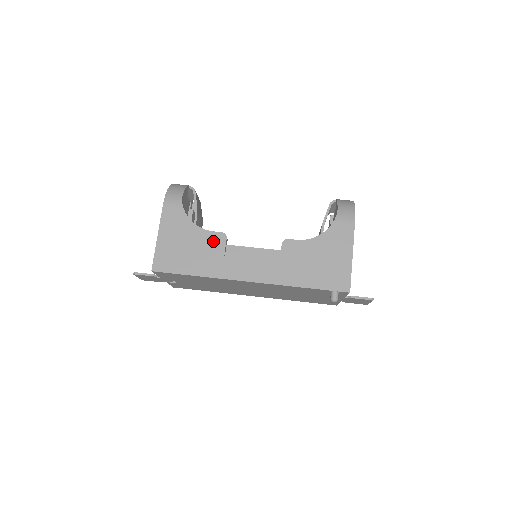
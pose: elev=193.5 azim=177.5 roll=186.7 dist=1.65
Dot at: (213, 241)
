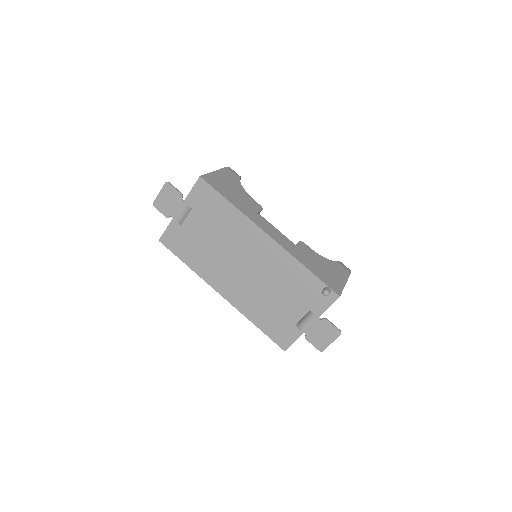
Dot at: (252, 203)
